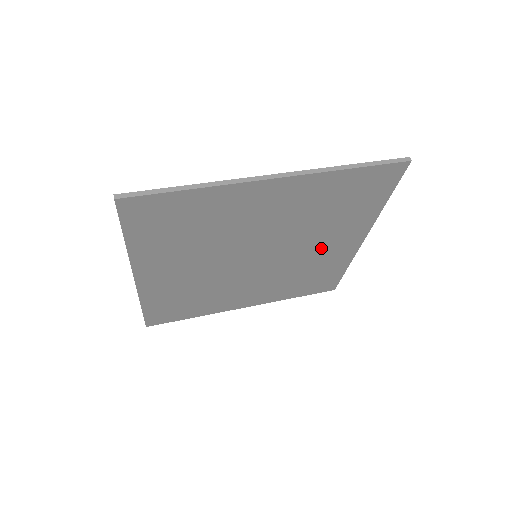
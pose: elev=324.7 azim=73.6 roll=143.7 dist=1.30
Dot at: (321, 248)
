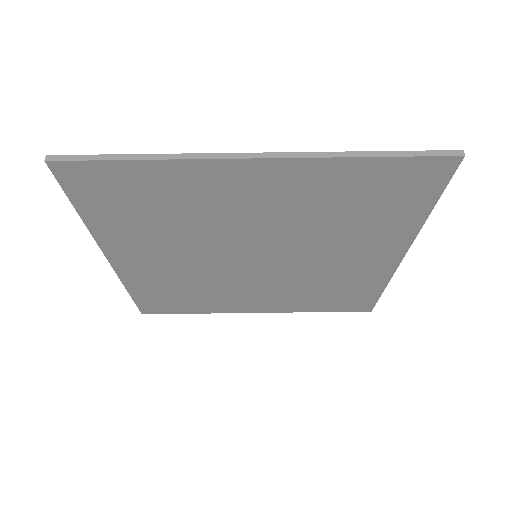
Dot at: (343, 259)
